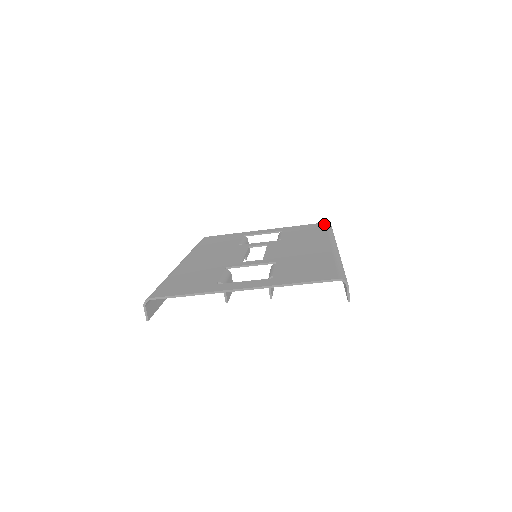
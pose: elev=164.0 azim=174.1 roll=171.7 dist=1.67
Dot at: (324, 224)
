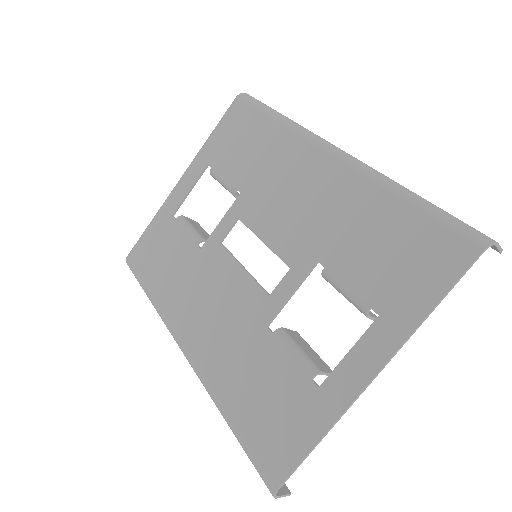
Dot at: (242, 104)
